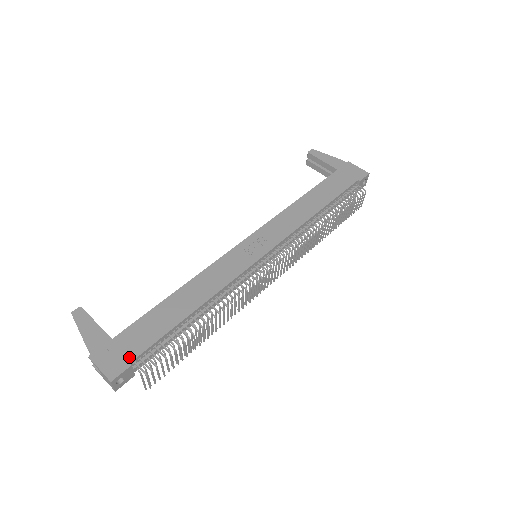
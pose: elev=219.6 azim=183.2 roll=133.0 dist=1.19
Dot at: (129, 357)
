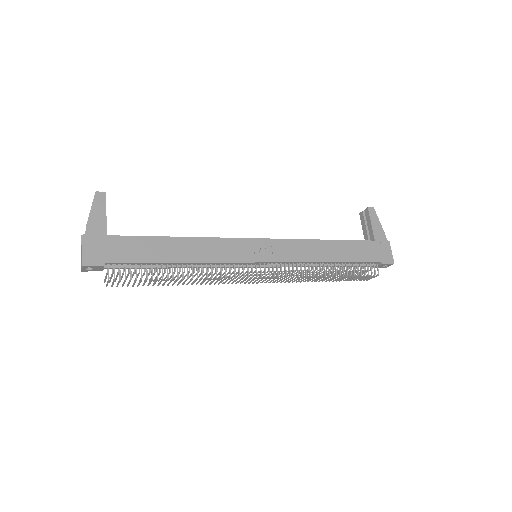
Dot at: (107, 258)
